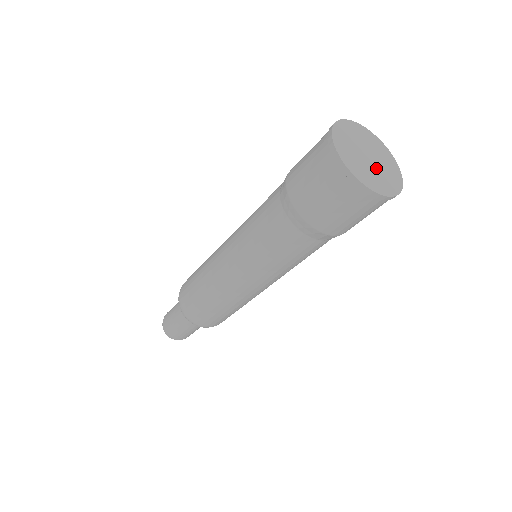
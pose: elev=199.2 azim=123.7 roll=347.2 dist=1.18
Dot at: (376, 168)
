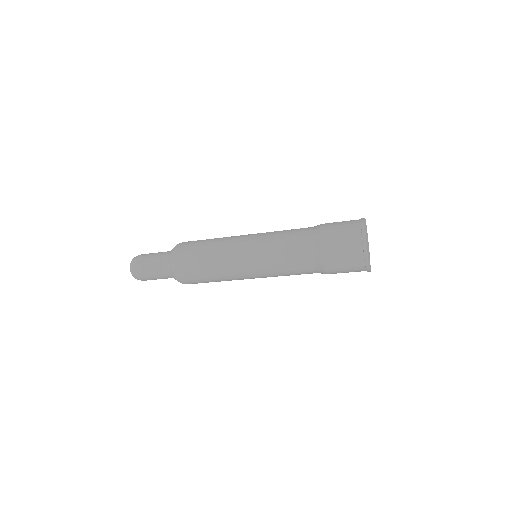
Dot at: (368, 248)
